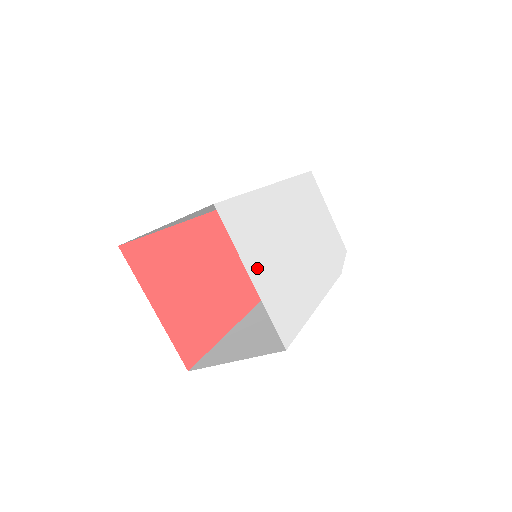
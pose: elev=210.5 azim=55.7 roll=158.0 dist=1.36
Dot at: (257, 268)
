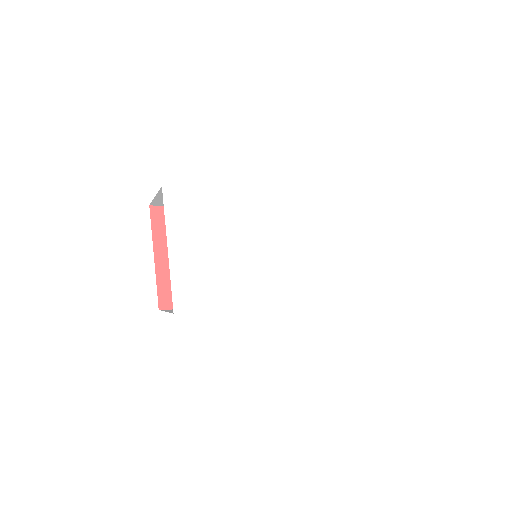
Dot at: (183, 245)
